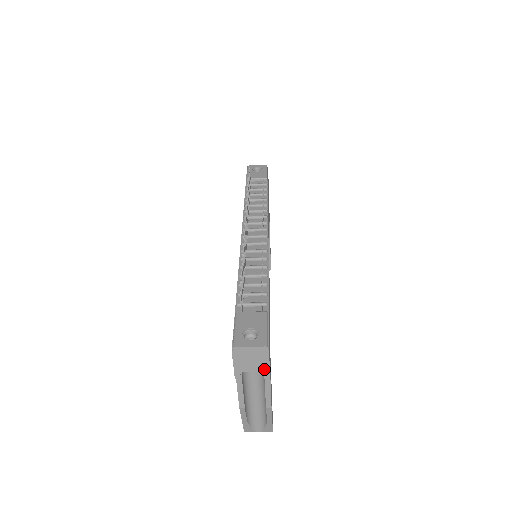
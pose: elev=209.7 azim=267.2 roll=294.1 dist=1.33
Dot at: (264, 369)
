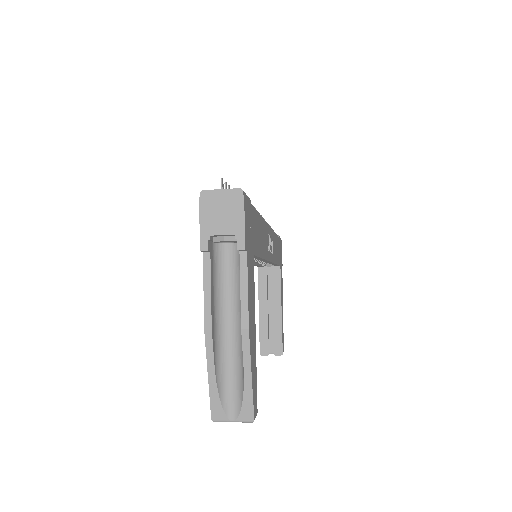
Dot at: (238, 230)
